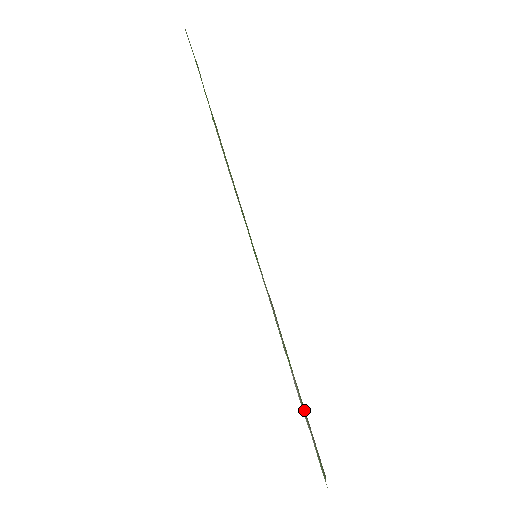
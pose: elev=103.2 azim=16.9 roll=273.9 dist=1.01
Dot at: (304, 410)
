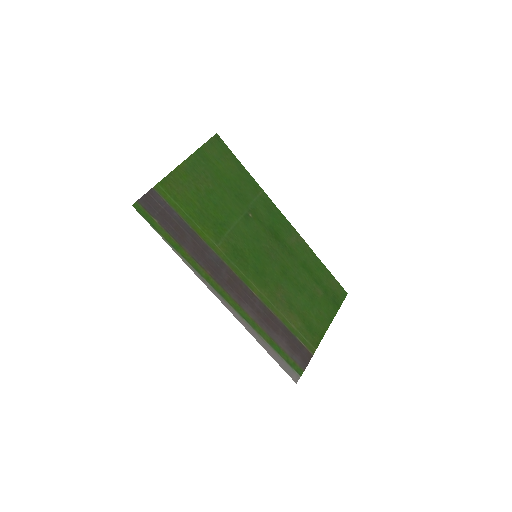
Dot at: (285, 352)
